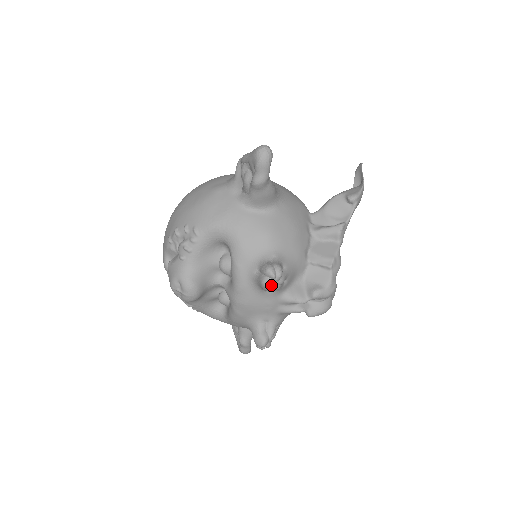
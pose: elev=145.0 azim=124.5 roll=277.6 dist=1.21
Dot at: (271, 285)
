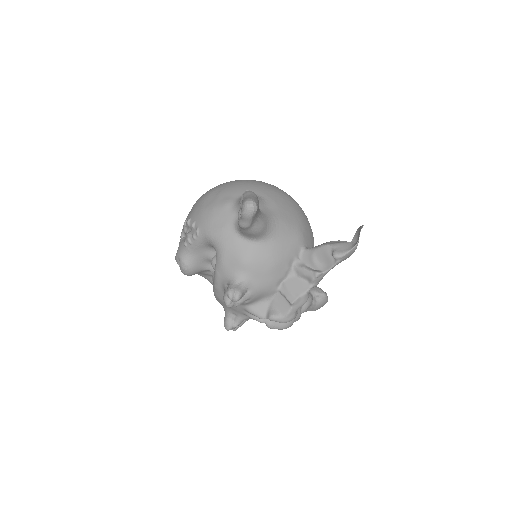
Dot at: (228, 304)
